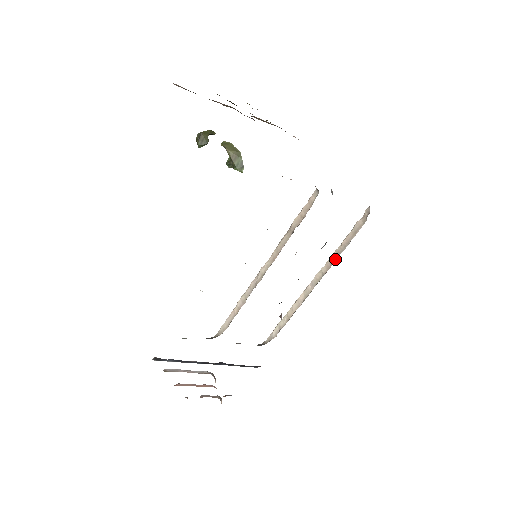
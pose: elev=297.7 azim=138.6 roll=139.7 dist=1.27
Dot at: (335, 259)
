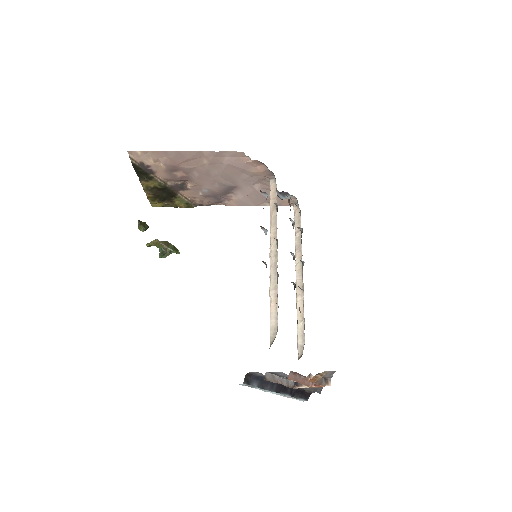
Dot at: (300, 245)
